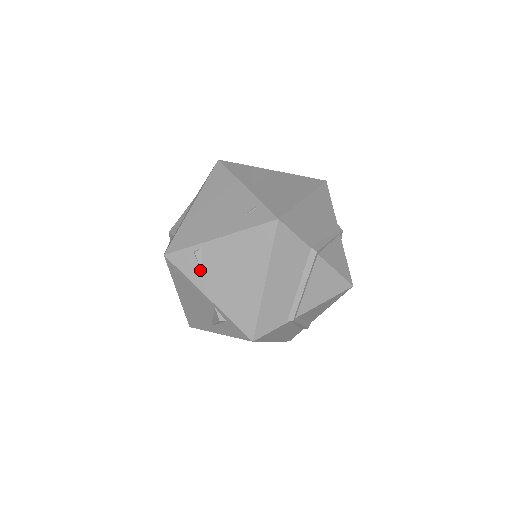
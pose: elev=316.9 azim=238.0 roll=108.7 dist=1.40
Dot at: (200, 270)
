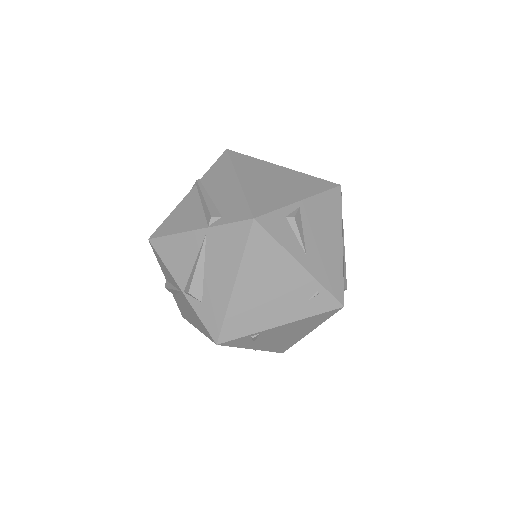
Dot at: (253, 342)
